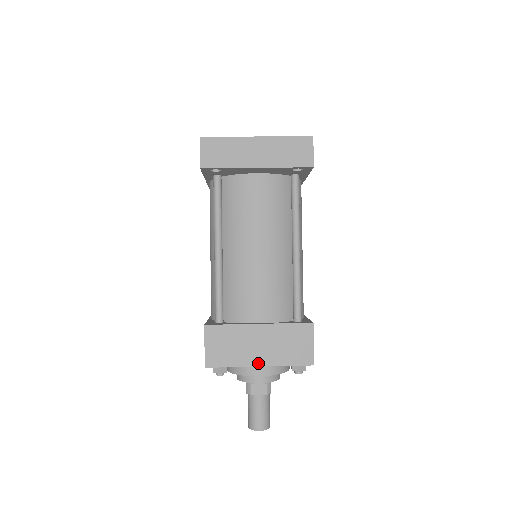
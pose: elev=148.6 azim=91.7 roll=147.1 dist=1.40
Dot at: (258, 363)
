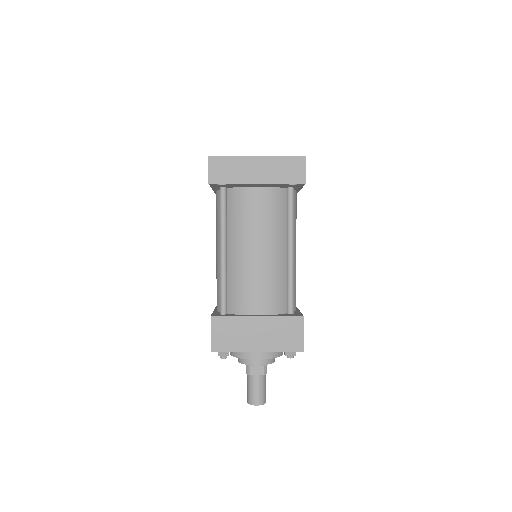
Dot at: (256, 349)
